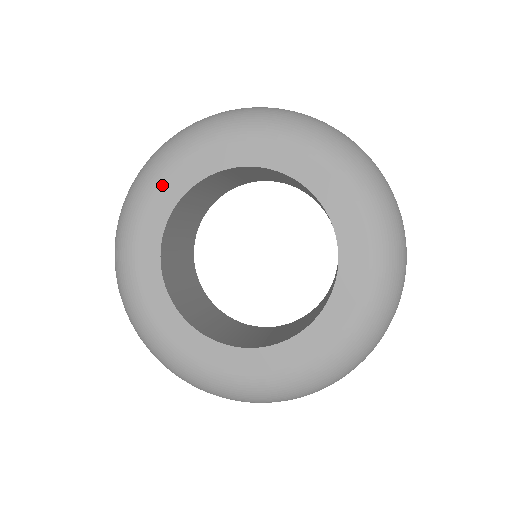
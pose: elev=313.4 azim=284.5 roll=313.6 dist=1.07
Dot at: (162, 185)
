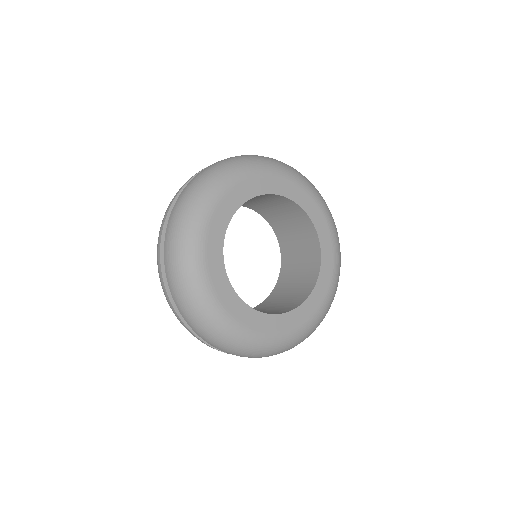
Dot at: (217, 210)
